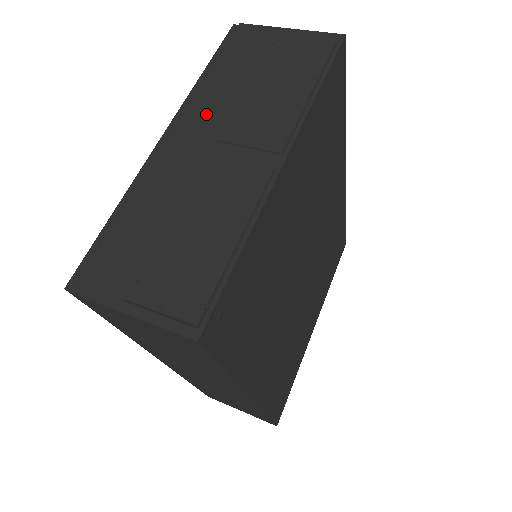
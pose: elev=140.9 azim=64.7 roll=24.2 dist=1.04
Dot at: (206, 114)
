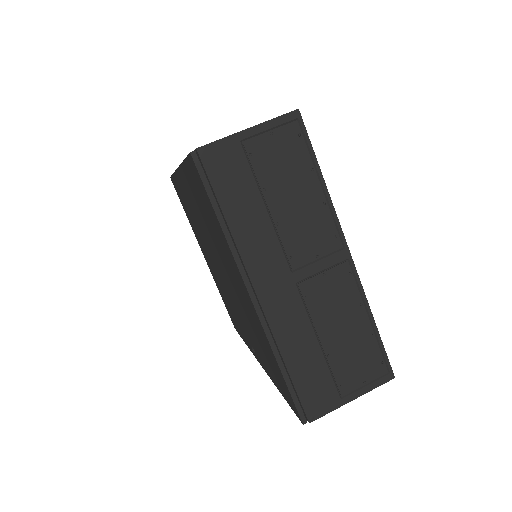
Dot at: (265, 257)
